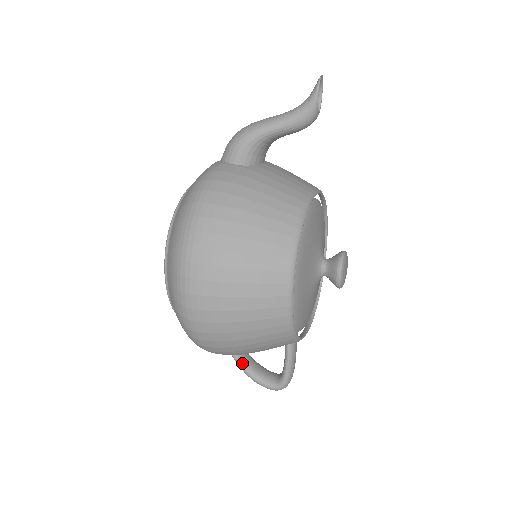
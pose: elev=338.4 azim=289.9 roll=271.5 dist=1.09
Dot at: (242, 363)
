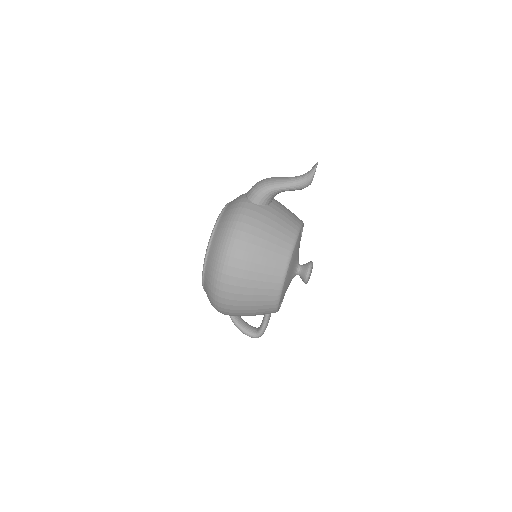
Dot at: (235, 319)
